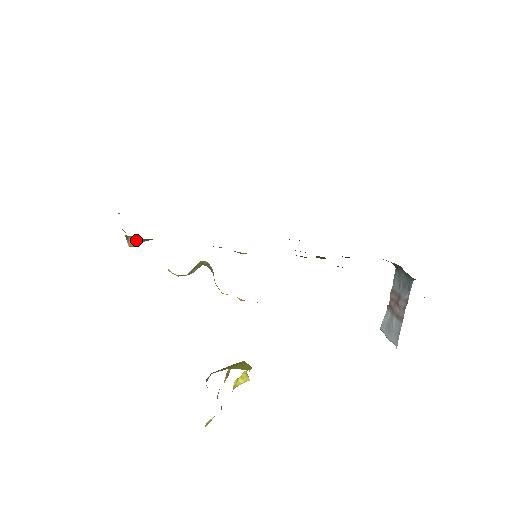
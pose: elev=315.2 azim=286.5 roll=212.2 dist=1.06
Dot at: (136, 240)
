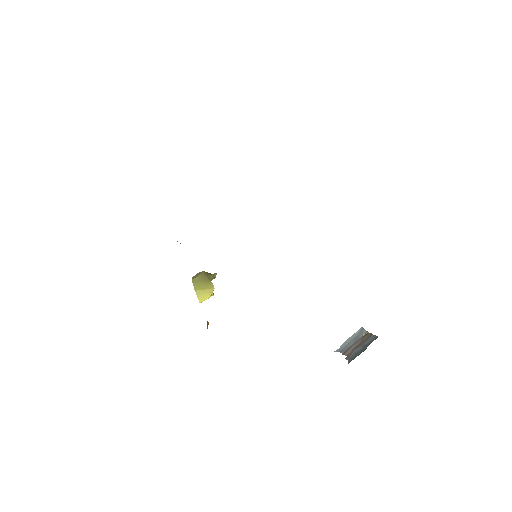
Dot at: occluded
